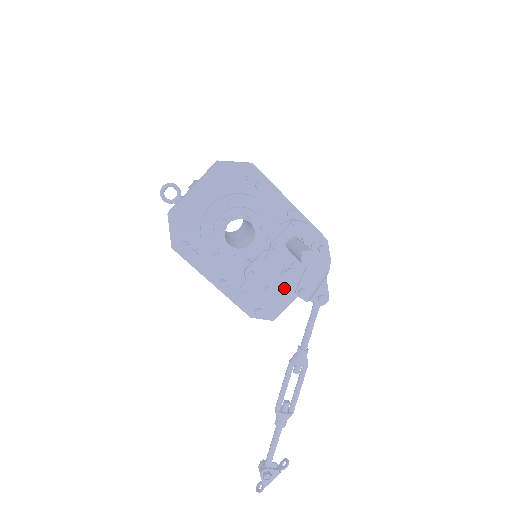
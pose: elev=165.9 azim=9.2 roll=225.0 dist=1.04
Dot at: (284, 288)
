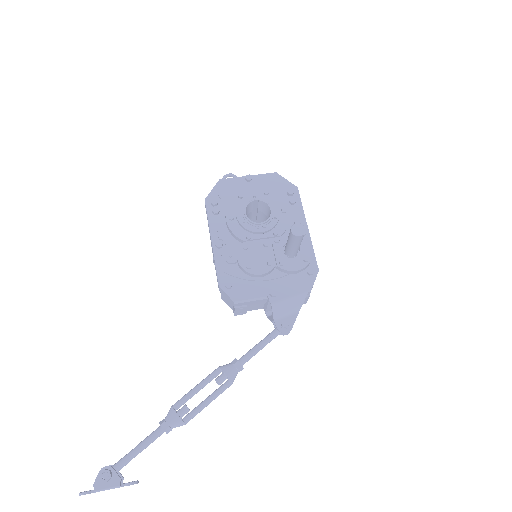
Dot at: (261, 282)
